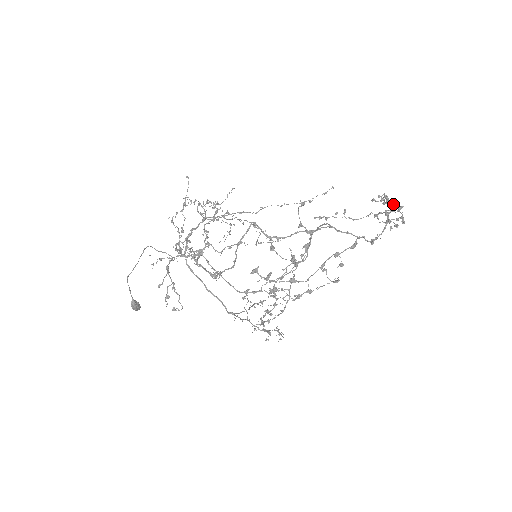
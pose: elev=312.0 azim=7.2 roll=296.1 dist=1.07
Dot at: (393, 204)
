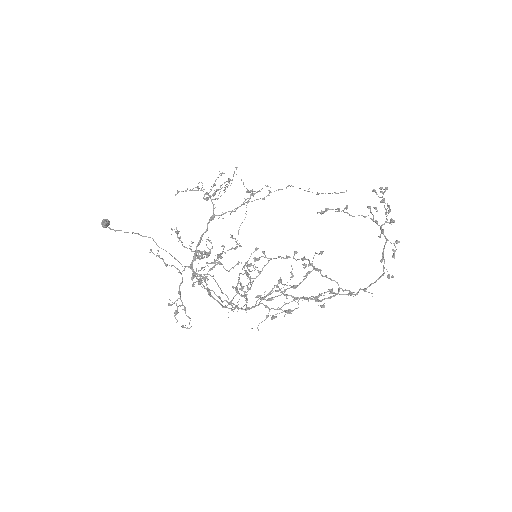
Dot at: (391, 221)
